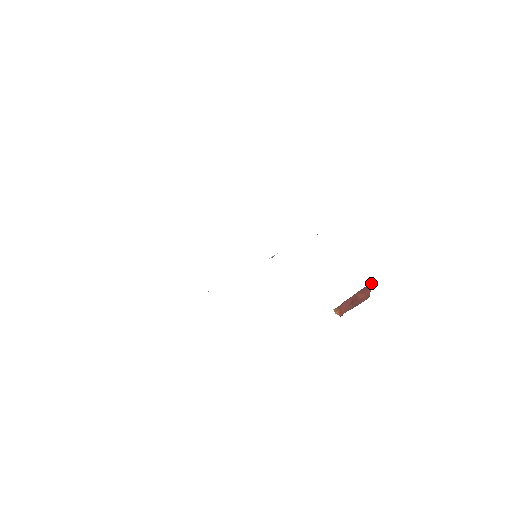
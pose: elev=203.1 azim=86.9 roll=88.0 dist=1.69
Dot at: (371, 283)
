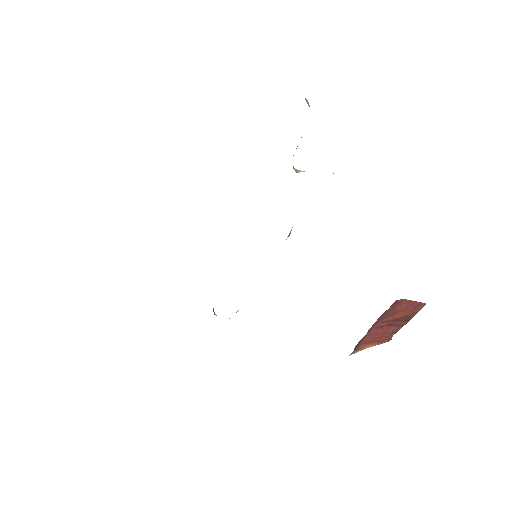
Dot at: occluded
